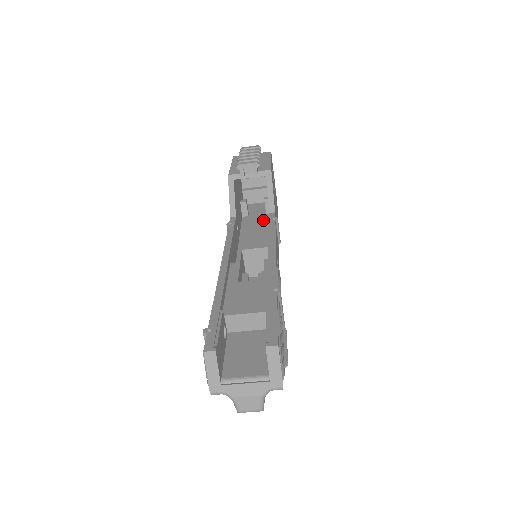
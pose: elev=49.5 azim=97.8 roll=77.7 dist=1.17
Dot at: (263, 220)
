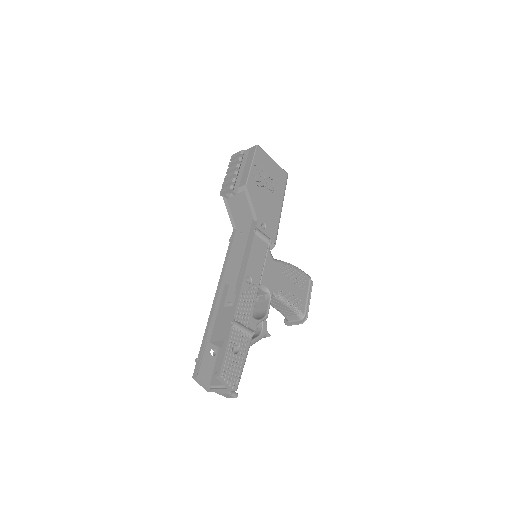
Dot at: occluded
